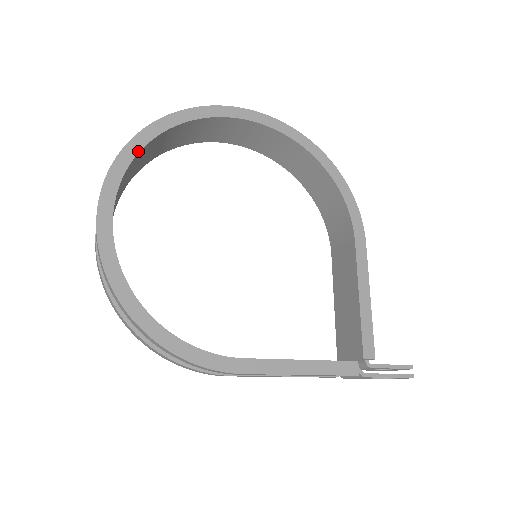
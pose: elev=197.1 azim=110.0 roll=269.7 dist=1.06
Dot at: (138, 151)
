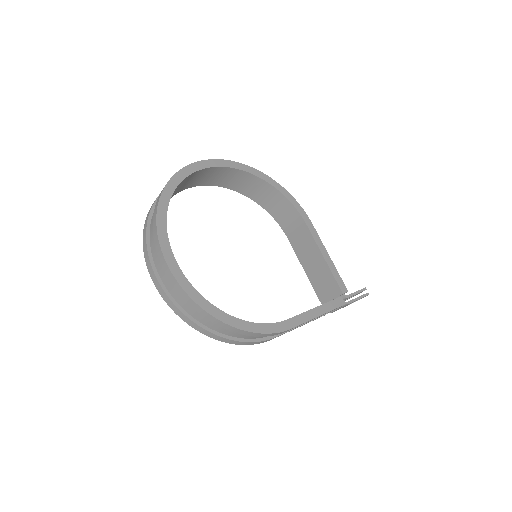
Dot at: (166, 211)
